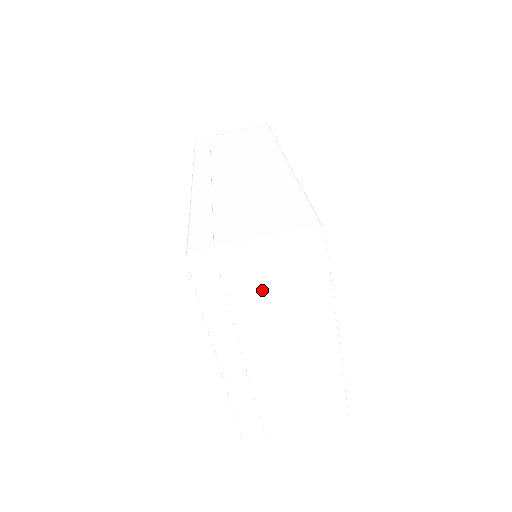
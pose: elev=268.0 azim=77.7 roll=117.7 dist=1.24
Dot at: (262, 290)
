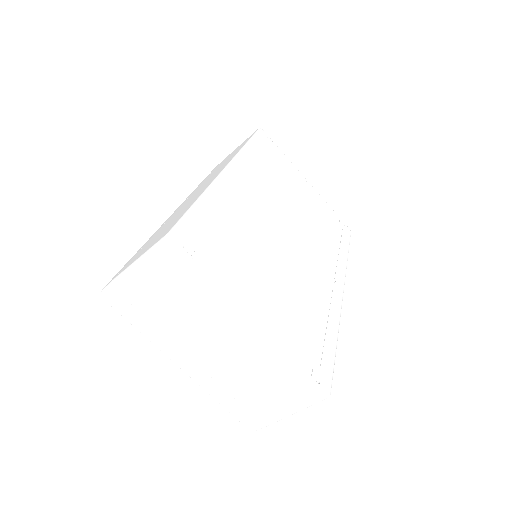
Dot at: (160, 300)
